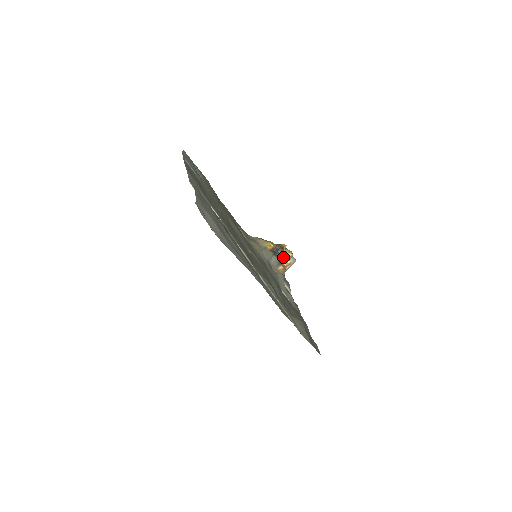
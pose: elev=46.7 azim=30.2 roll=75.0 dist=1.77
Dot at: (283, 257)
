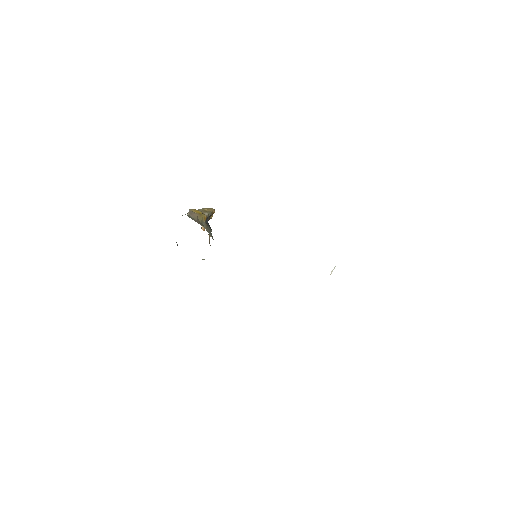
Dot at: occluded
